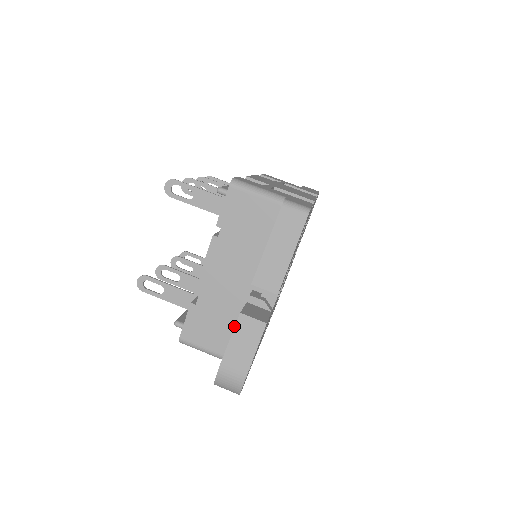
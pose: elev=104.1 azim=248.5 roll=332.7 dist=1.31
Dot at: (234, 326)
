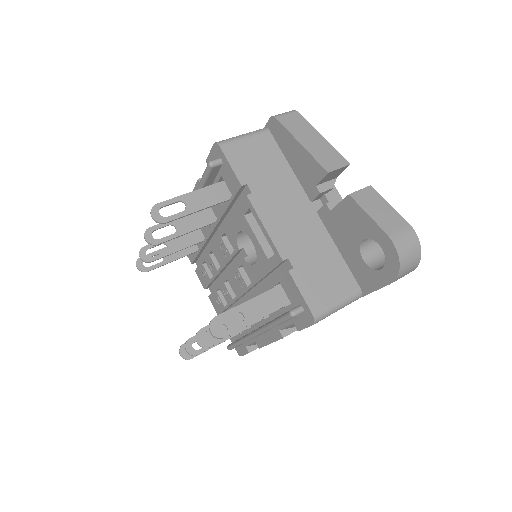
Dot at: (336, 255)
